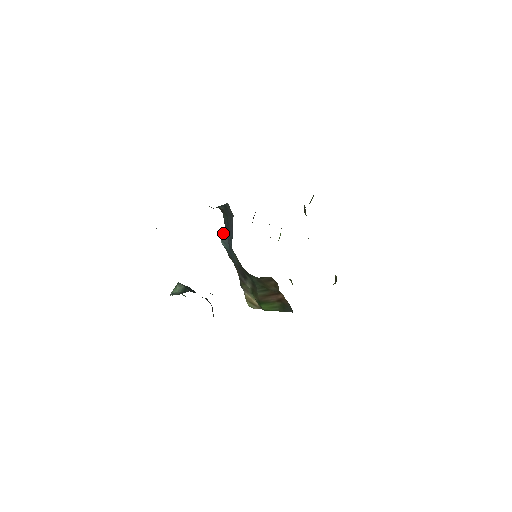
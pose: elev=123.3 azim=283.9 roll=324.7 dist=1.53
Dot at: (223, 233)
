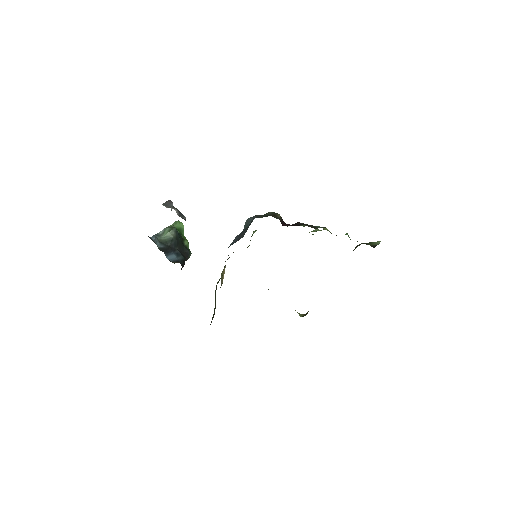
Dot at: (251, 220)
